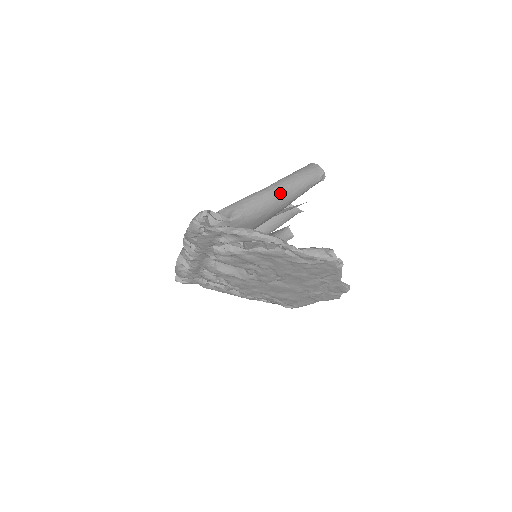
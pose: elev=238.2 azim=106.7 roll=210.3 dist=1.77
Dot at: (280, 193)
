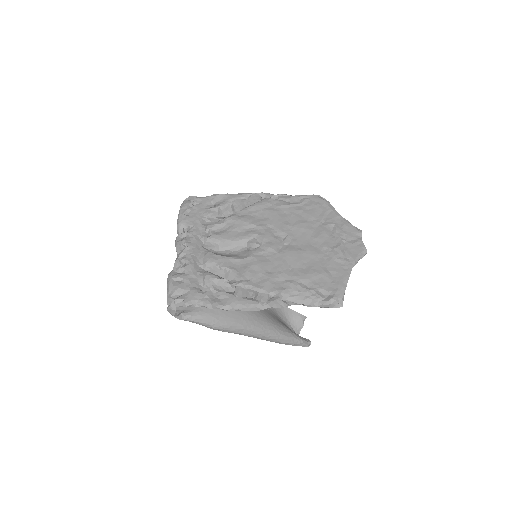
Dot at: occluded
